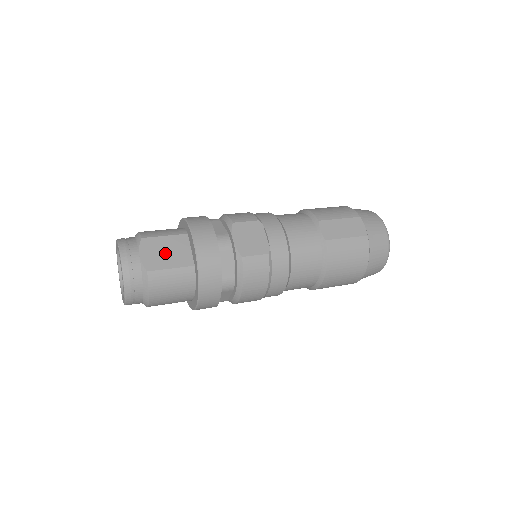
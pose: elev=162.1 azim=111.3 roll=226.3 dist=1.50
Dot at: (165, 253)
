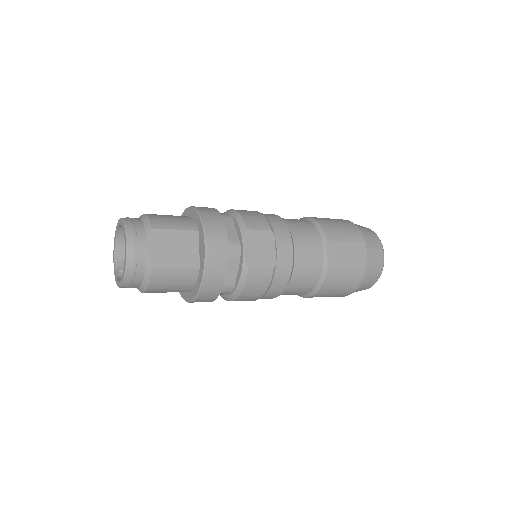
Dot at: (173, 249)
